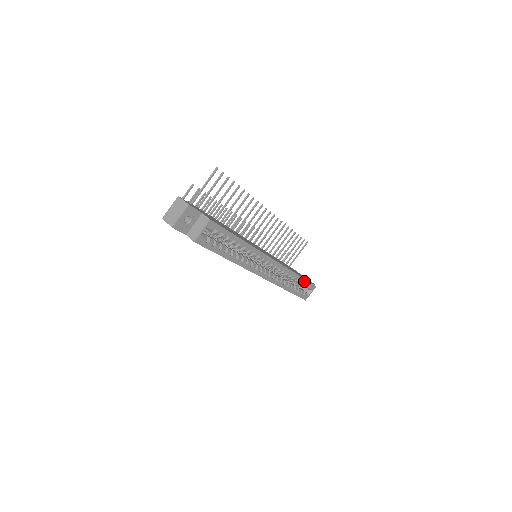
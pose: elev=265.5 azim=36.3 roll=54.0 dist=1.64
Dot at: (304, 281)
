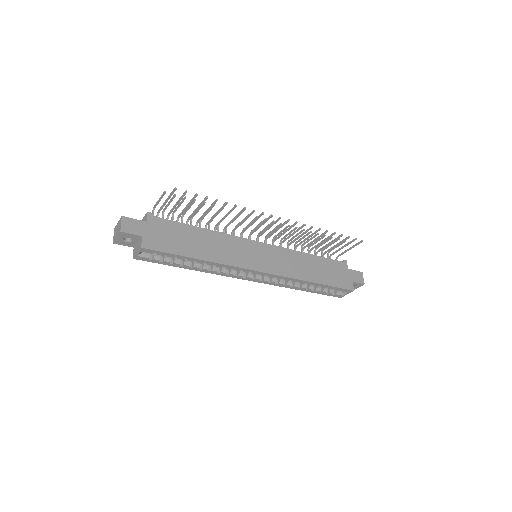
Dot at: (328, 286)
